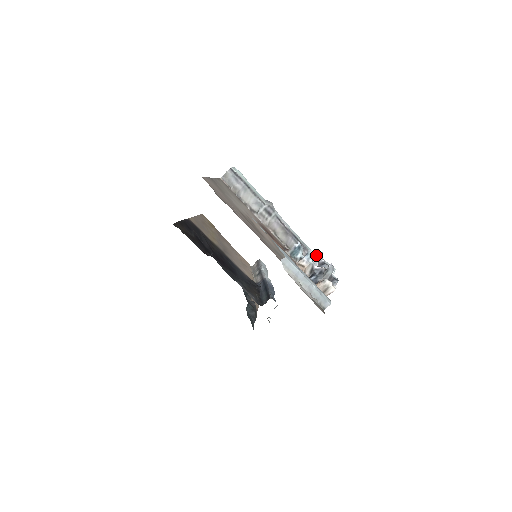
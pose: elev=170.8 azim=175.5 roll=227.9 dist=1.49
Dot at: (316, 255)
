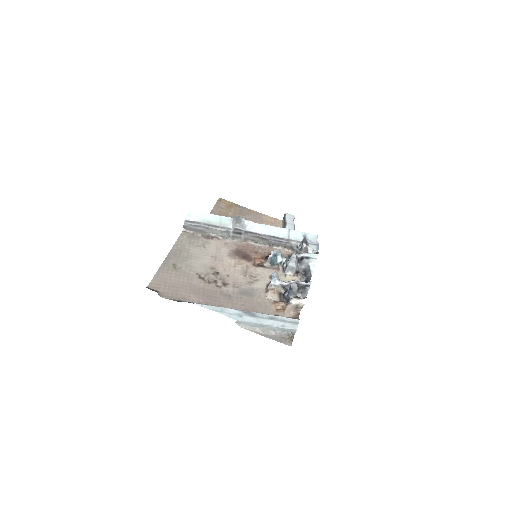
Dot at: (291, 258)
